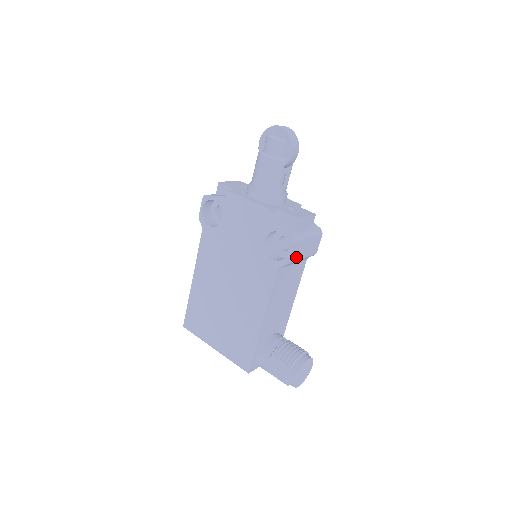
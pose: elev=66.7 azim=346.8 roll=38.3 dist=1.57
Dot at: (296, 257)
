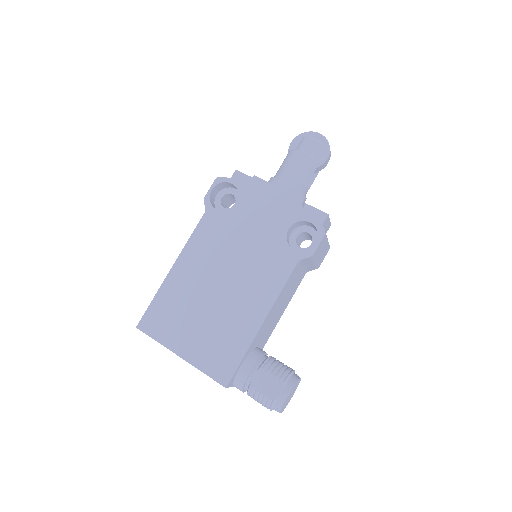
Dot at: (316, 255)
